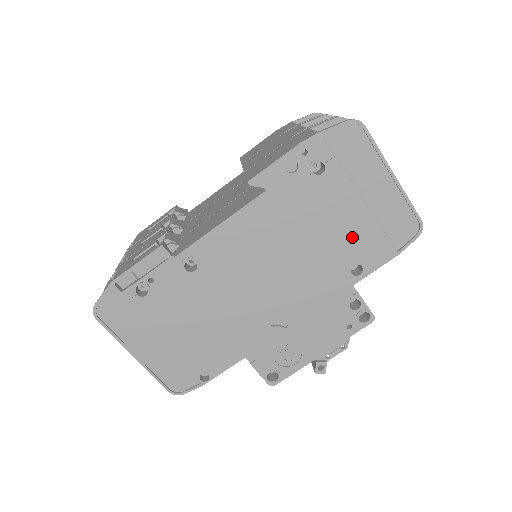
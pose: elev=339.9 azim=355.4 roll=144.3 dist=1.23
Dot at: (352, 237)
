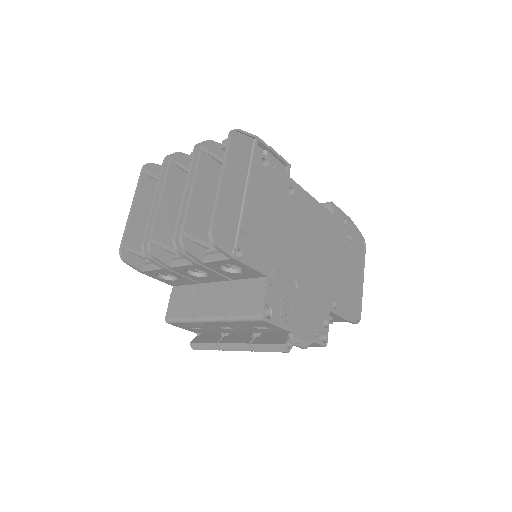
Dot at: (343, 284)
